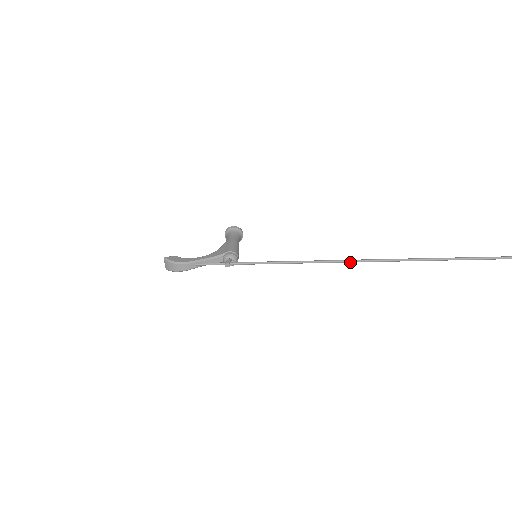
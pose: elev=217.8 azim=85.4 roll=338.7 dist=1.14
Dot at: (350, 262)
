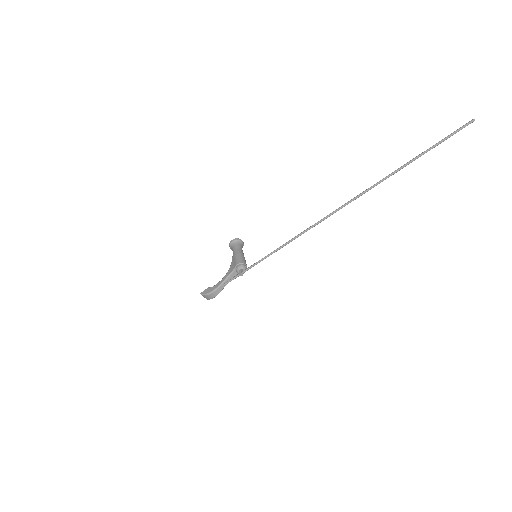
Dot at: (317, 224)
